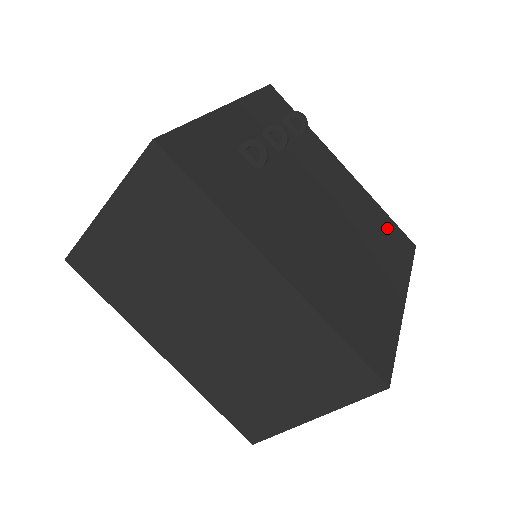
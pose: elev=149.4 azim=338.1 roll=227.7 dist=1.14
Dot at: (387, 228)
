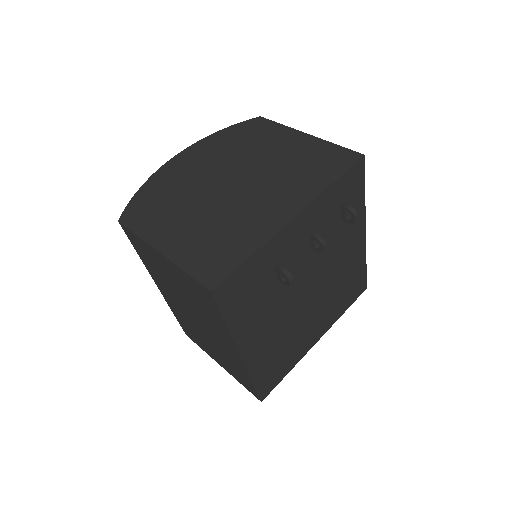
Dot at: (354, 282)
